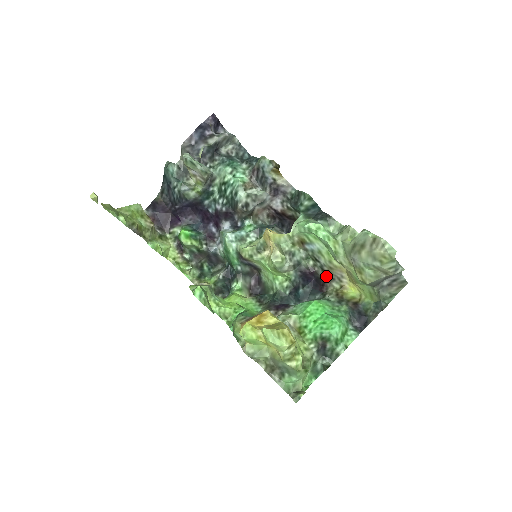
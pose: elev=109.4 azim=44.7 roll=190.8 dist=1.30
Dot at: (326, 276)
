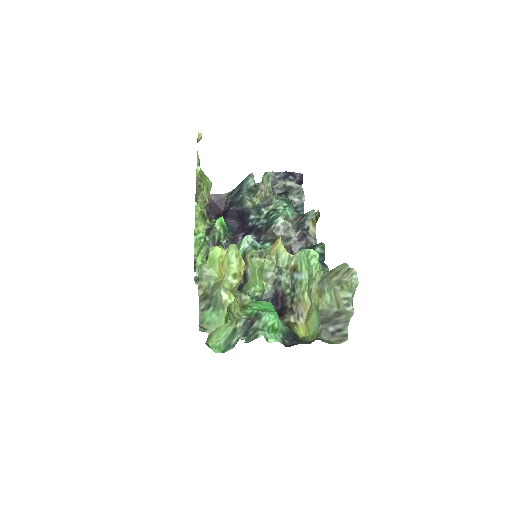
Dot at: (291, 307)
